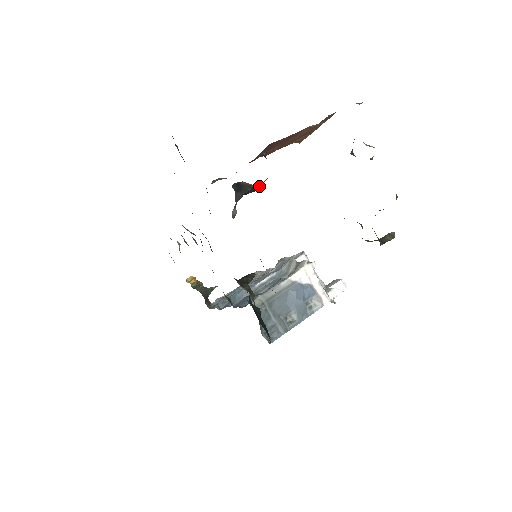
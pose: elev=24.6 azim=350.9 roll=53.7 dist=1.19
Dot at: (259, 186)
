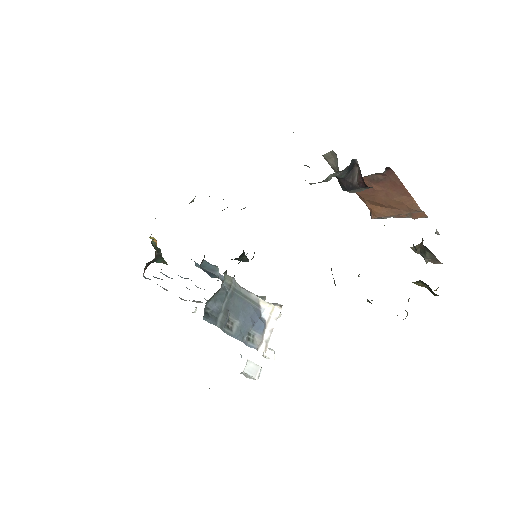
Dot at: (357, 187)
